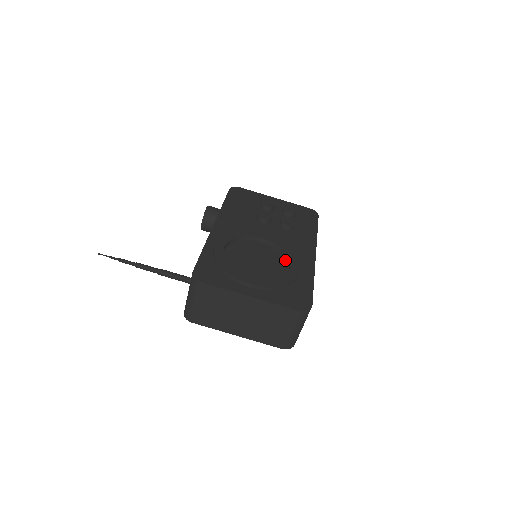
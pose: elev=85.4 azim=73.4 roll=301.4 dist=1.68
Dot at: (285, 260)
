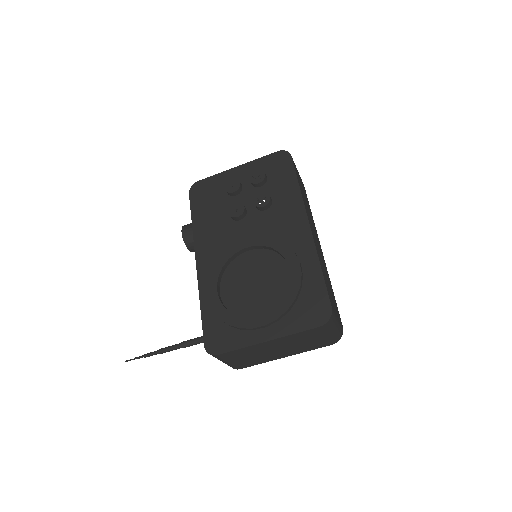
Dot at: (282, 258)
